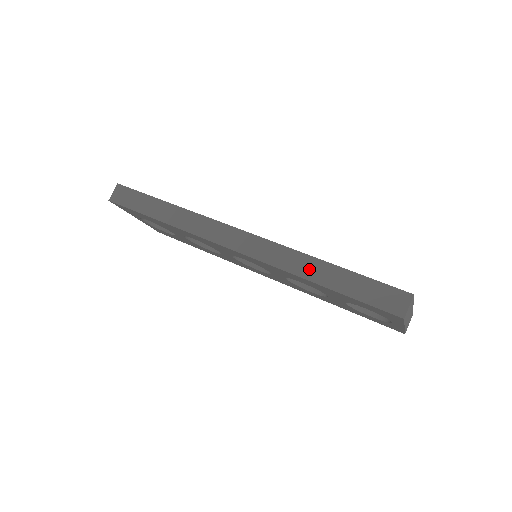
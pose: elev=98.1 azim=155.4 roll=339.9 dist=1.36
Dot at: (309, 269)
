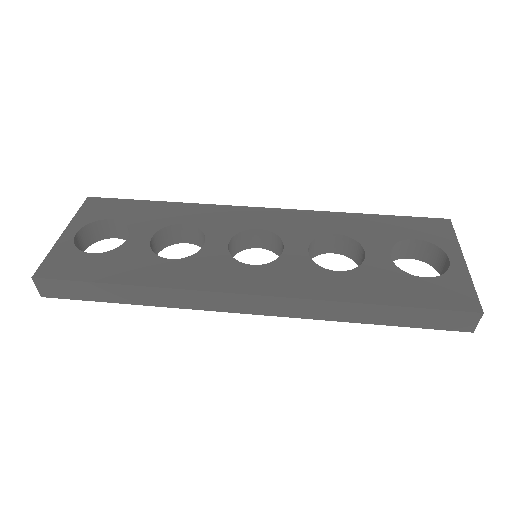
Dot at: (351, 314)
